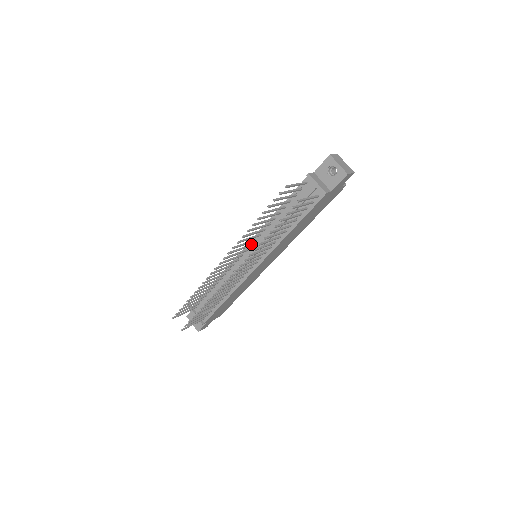
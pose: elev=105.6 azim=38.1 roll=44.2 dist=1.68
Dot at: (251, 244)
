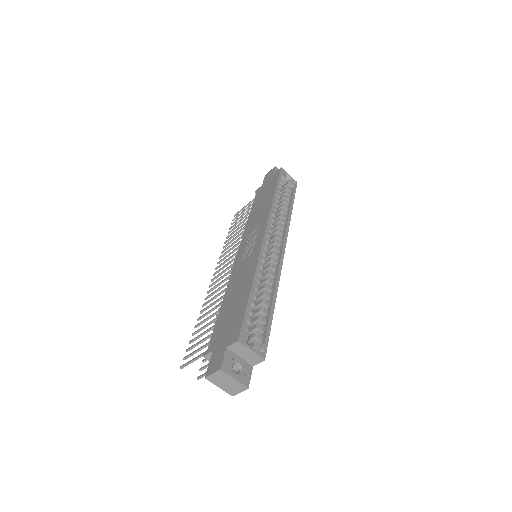
Dot at: occluded
